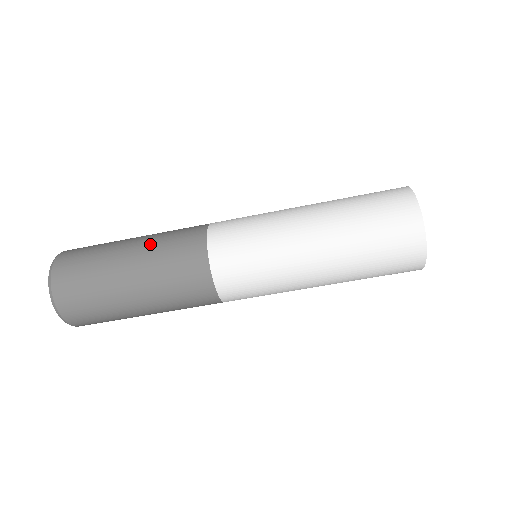
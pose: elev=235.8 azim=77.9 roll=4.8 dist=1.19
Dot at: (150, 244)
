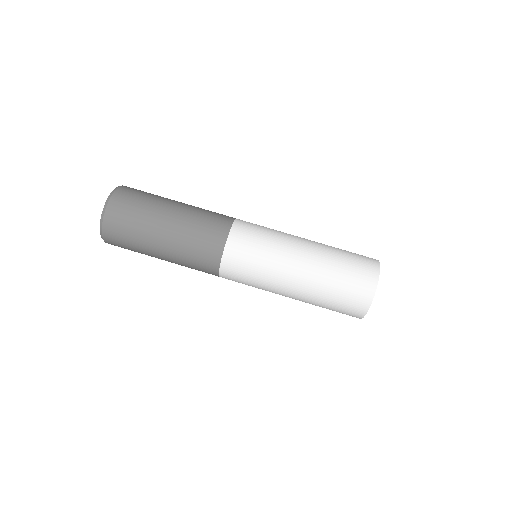
Dot at: occluded
